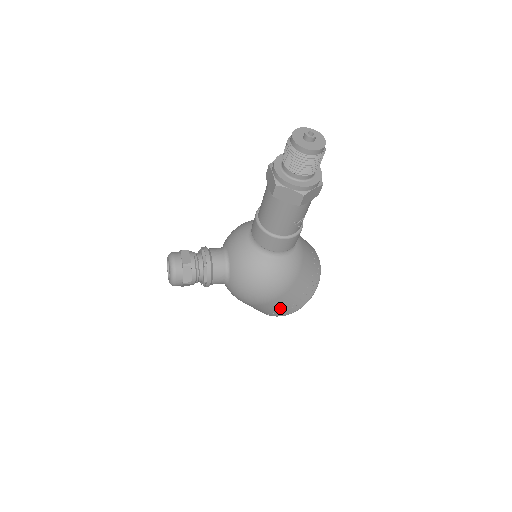
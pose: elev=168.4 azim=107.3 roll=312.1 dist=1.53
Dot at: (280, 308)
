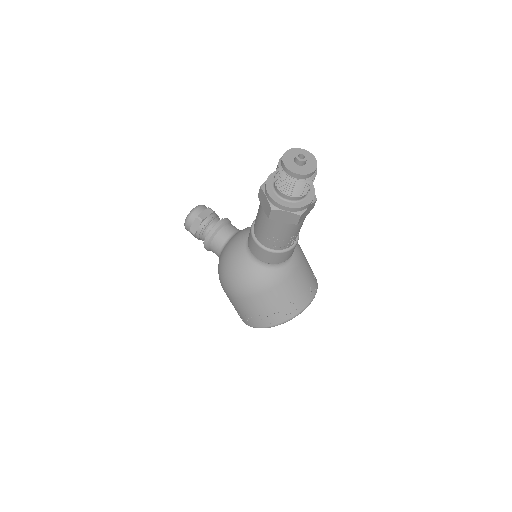
Dot at: (240, 311)
